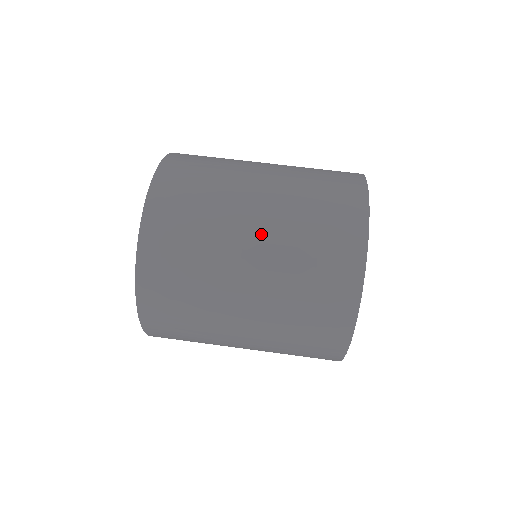
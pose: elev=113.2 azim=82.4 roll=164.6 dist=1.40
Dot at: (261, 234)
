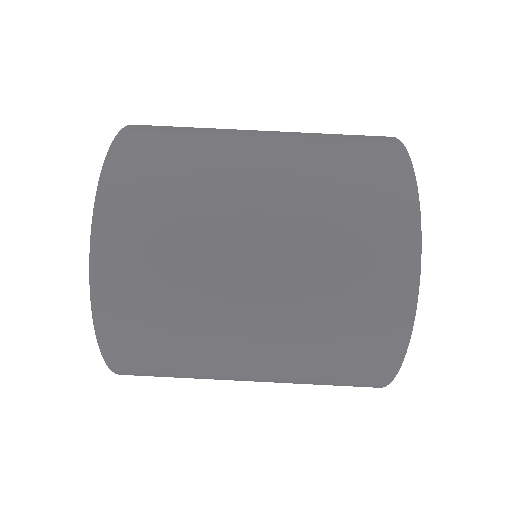
Dot at: (261, 361)
